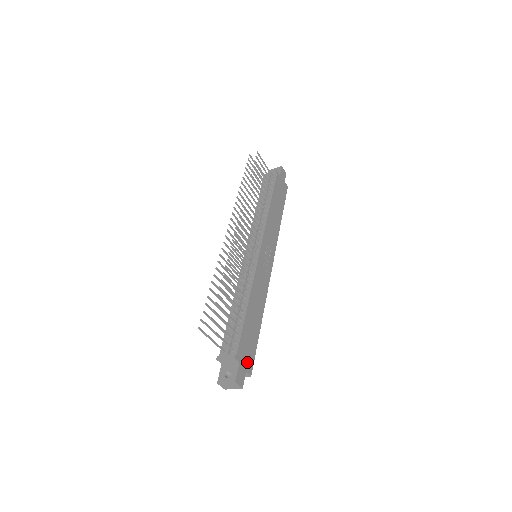
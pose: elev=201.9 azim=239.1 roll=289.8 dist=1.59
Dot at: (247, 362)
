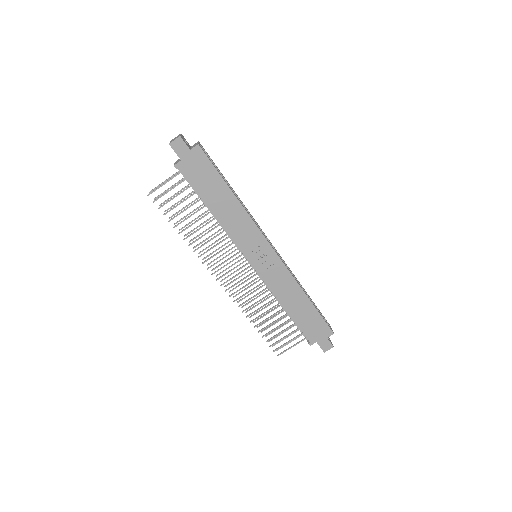
Dot at: (322, 333)
